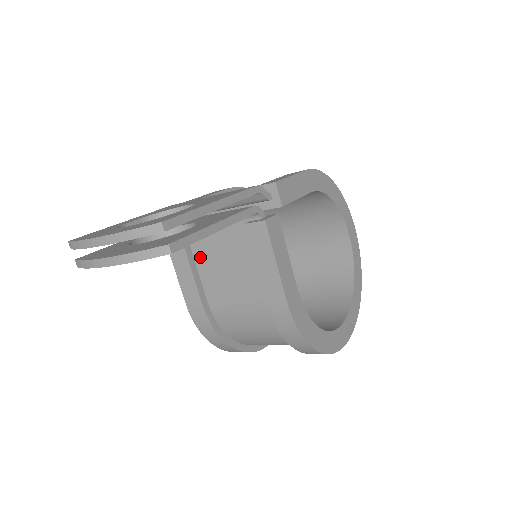
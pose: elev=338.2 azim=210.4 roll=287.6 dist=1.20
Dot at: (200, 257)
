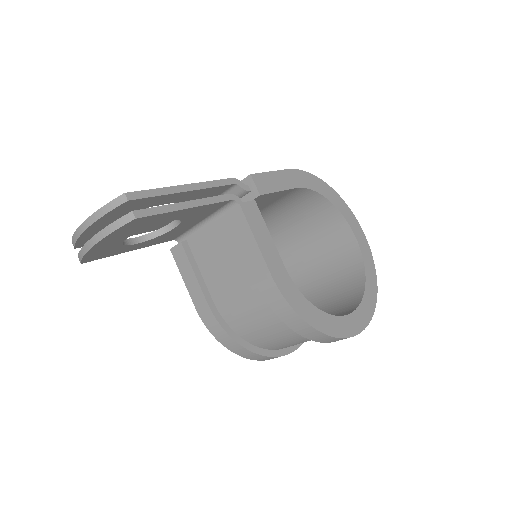
Dot at: (200, 260)
